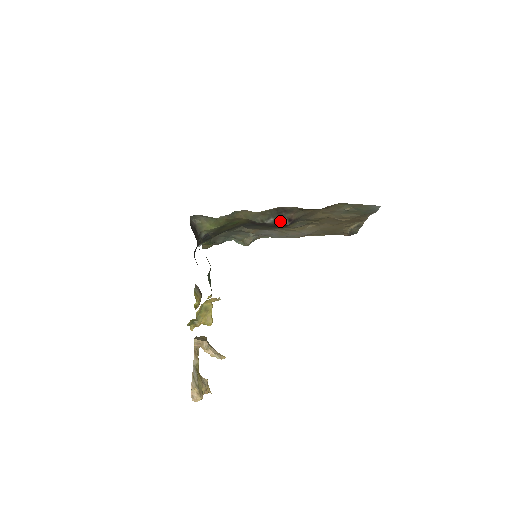
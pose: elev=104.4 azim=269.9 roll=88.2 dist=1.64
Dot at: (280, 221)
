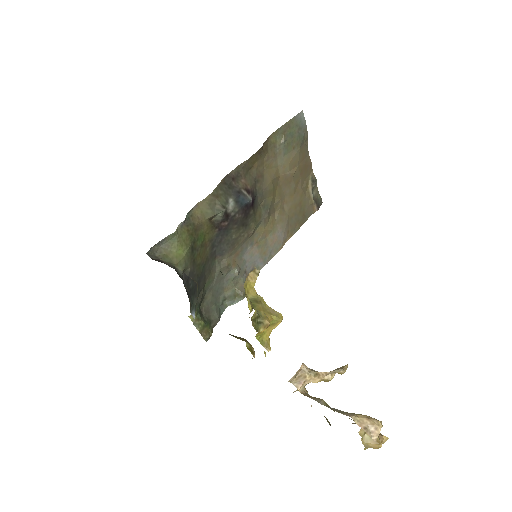
Dot at: (240, 199)
